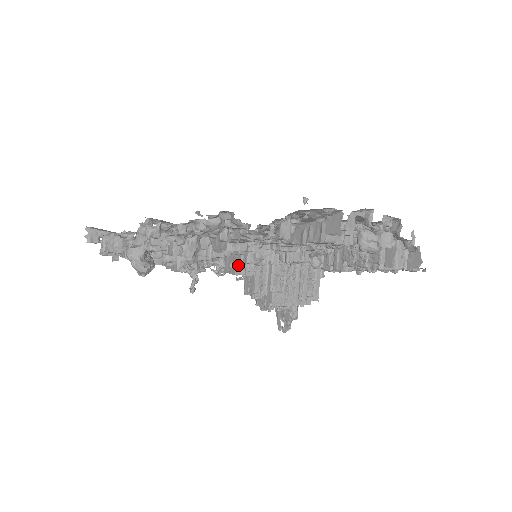
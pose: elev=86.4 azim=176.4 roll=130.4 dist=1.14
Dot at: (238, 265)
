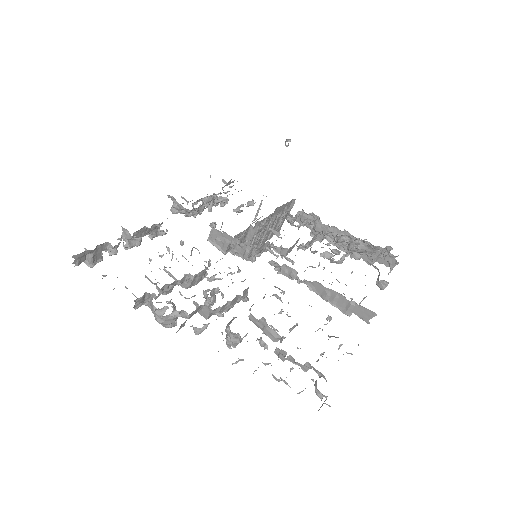
Dot at: (229, 246)
